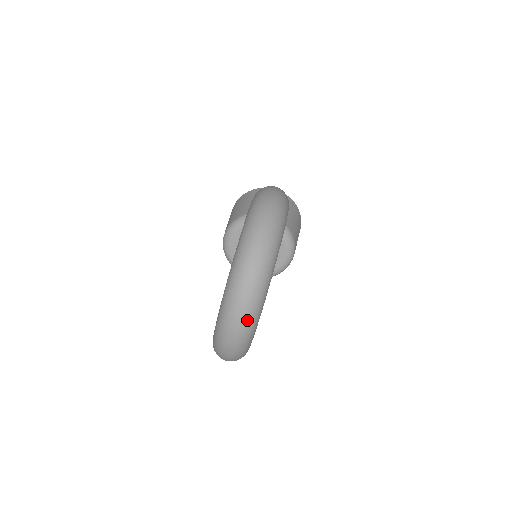
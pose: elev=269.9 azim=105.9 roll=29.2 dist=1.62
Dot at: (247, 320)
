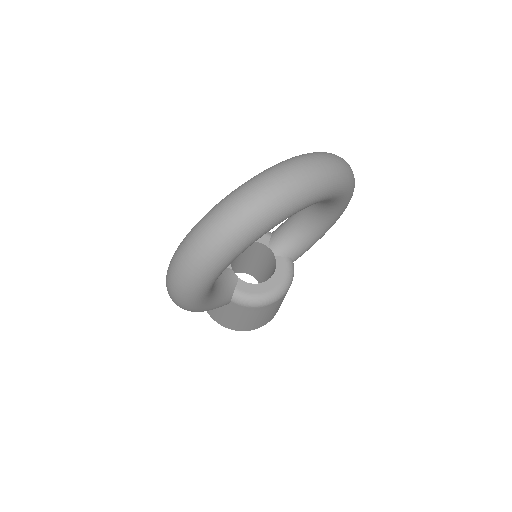
Dot at: (304, 181)
